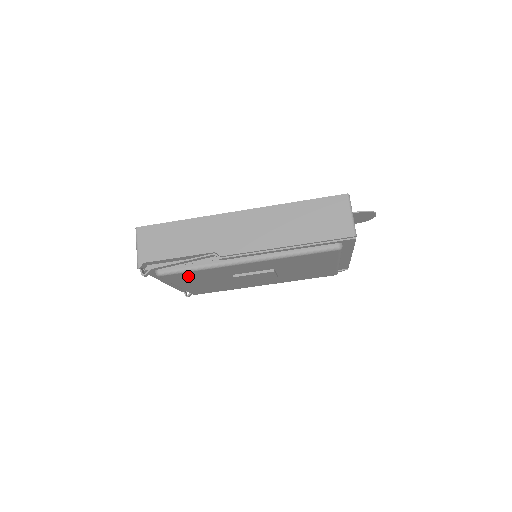
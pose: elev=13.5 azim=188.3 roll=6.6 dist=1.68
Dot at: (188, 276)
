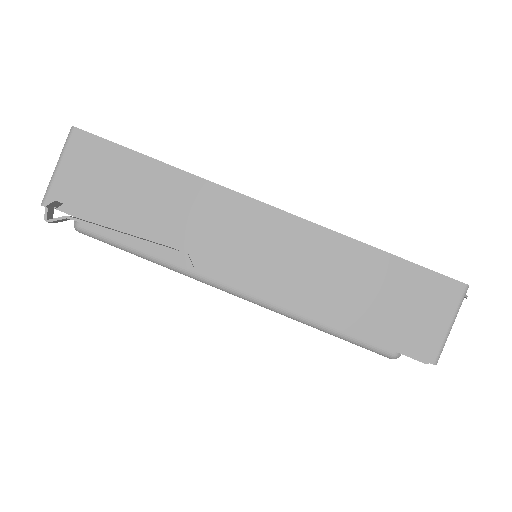
Dot at: occluded
